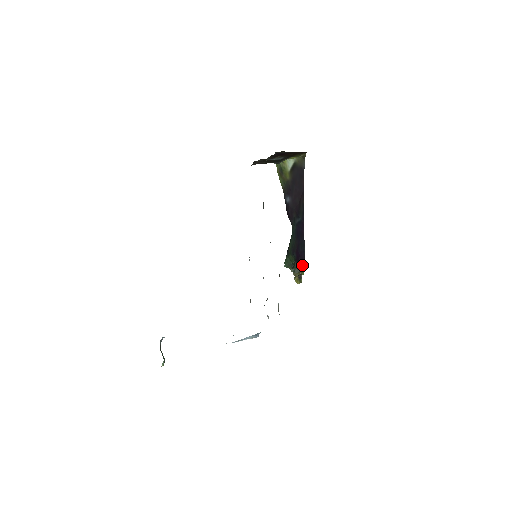
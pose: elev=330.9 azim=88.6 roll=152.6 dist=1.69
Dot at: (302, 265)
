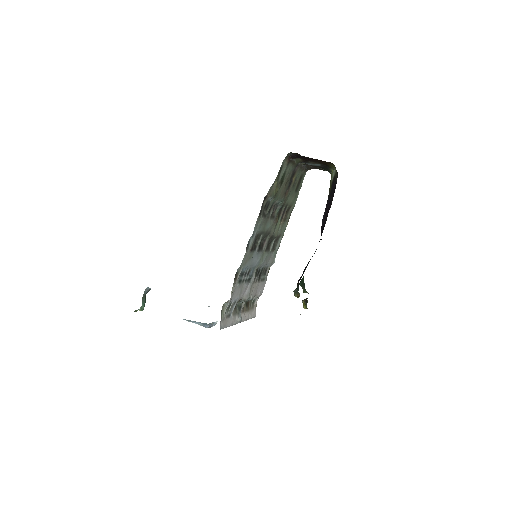
Dot at: (298, 286)
